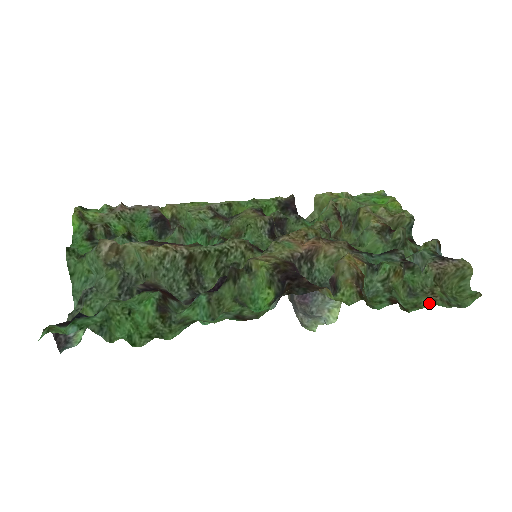
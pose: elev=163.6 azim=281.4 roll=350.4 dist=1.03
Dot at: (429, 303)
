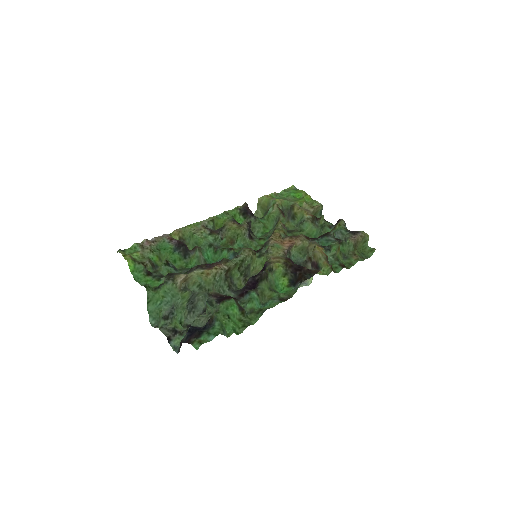
Dot at: (356, 261)
